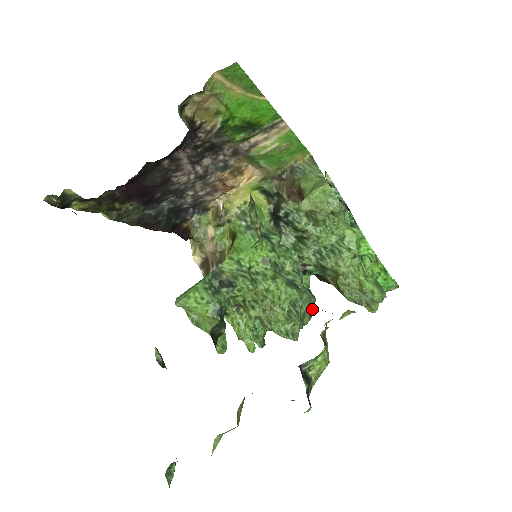
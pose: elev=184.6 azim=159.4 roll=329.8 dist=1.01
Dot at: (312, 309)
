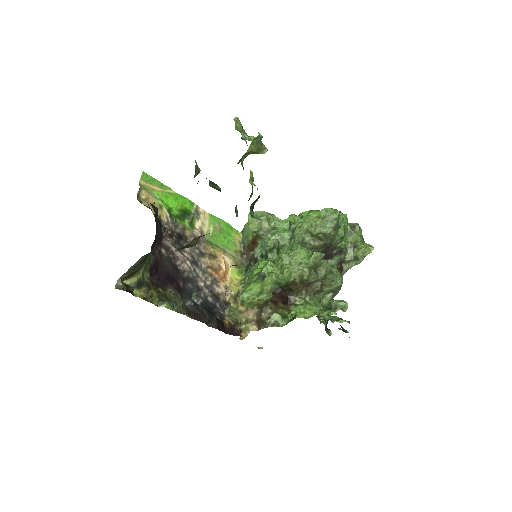
Dot at: occluded
